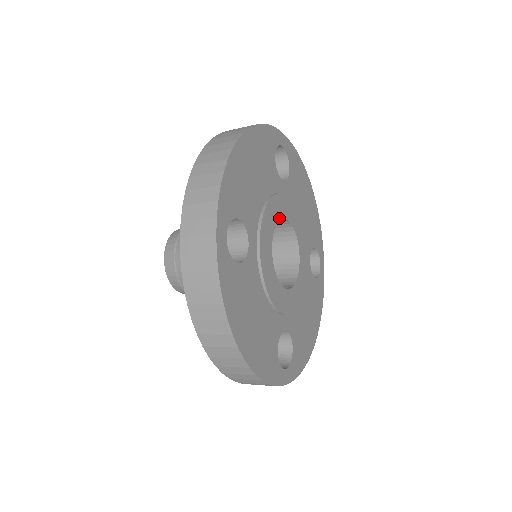
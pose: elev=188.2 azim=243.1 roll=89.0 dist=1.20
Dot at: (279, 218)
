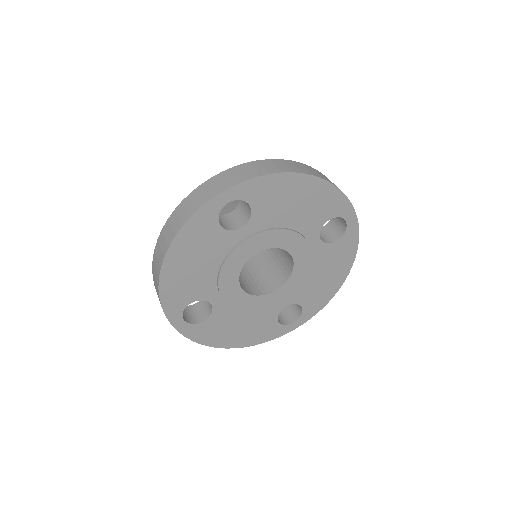
Dot at: (244, 262)
